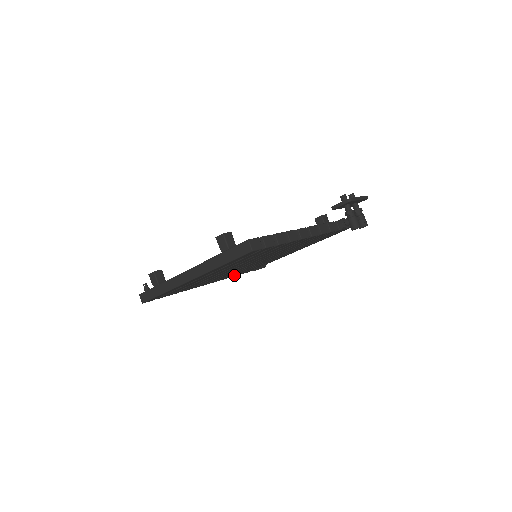
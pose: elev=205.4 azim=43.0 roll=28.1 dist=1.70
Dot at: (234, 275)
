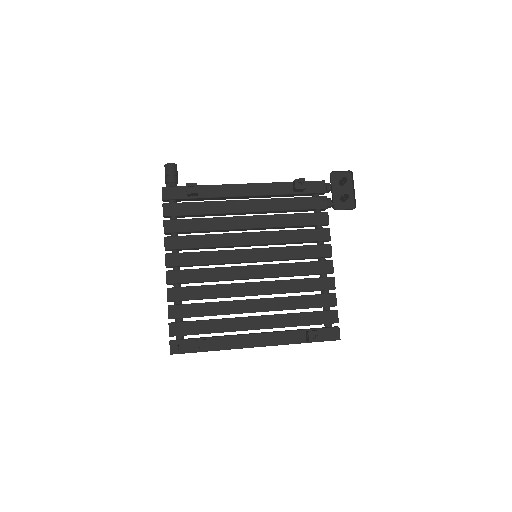
Dot at: occluded
